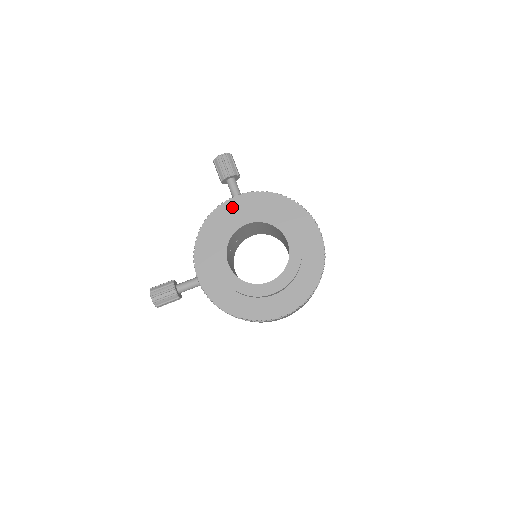
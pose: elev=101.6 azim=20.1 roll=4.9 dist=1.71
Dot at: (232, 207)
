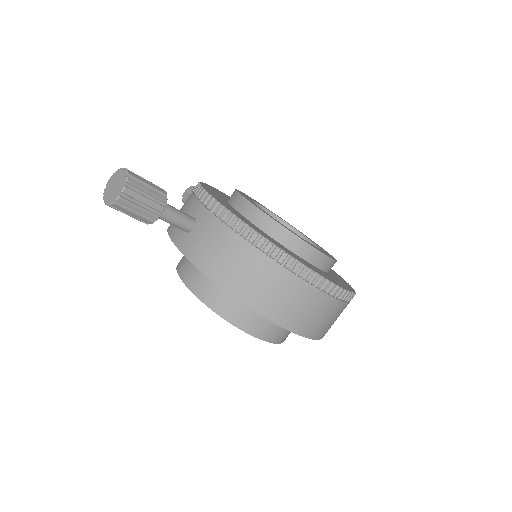
Dot at: occluded
